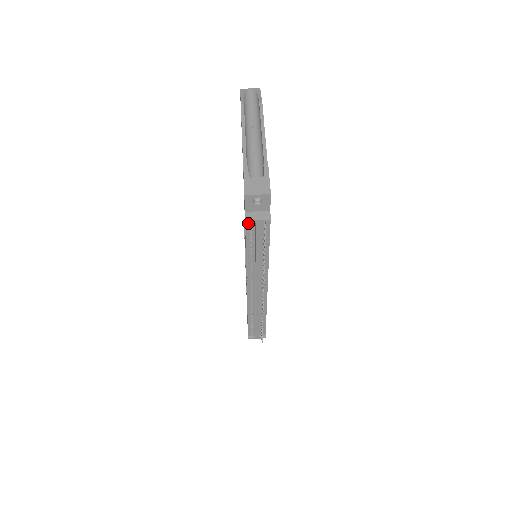
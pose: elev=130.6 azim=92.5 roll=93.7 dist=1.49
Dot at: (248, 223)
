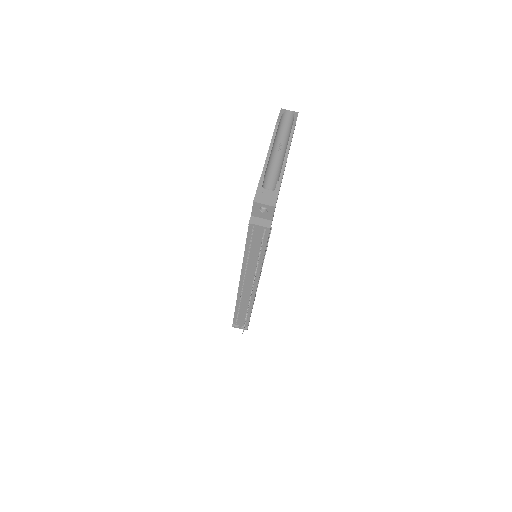
Dot at: (251, 226)
